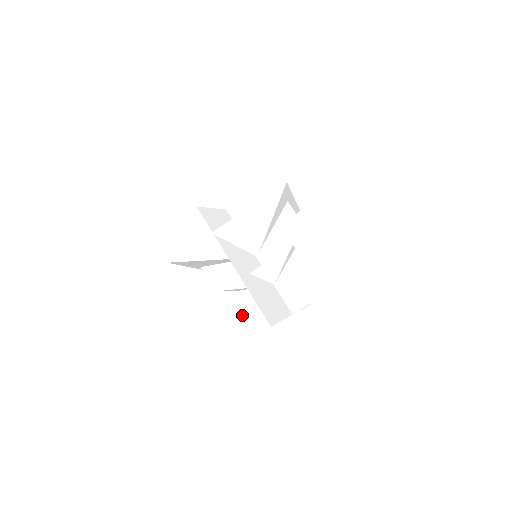
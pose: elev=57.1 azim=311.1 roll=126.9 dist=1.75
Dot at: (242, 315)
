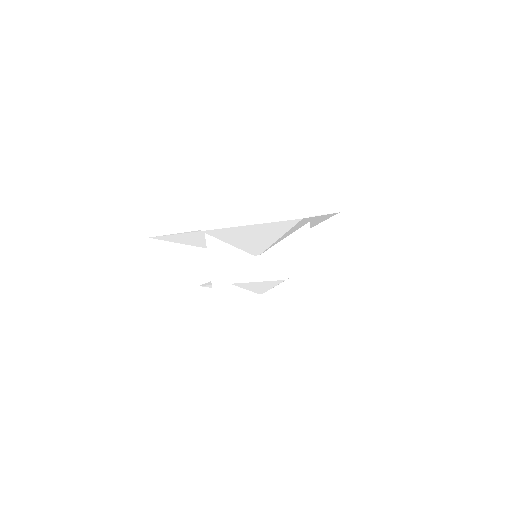
Dot at: occluded
